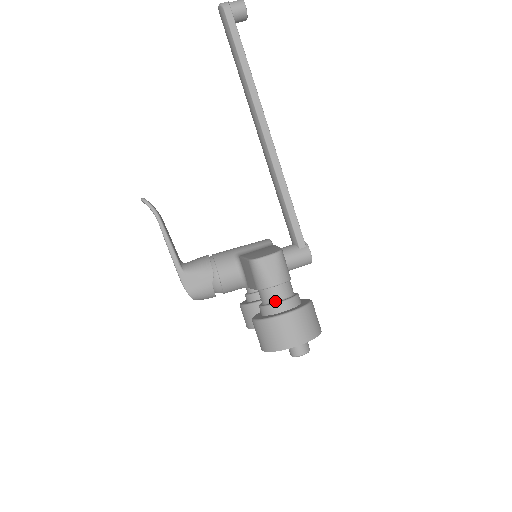
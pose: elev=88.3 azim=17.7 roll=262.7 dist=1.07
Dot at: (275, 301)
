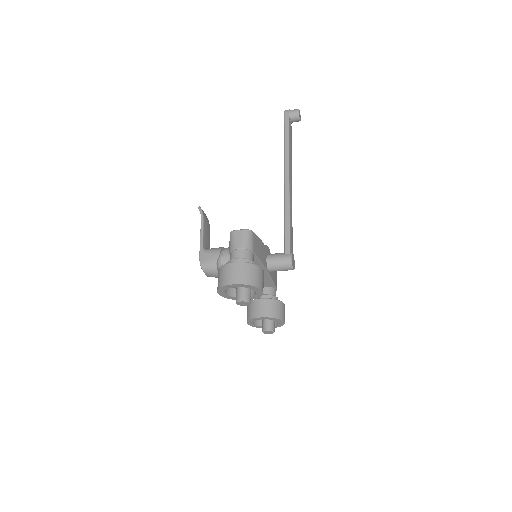
Dot at: (234, 259)
